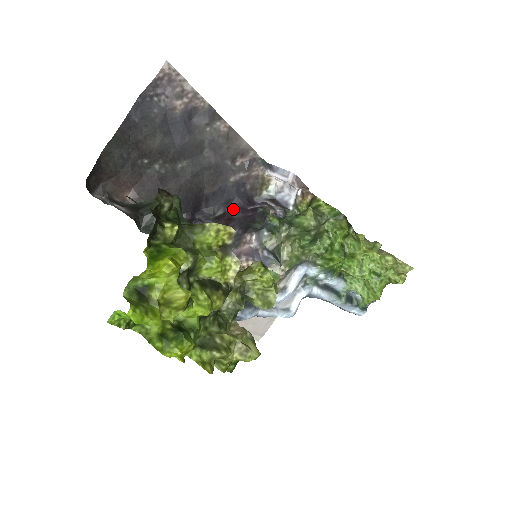
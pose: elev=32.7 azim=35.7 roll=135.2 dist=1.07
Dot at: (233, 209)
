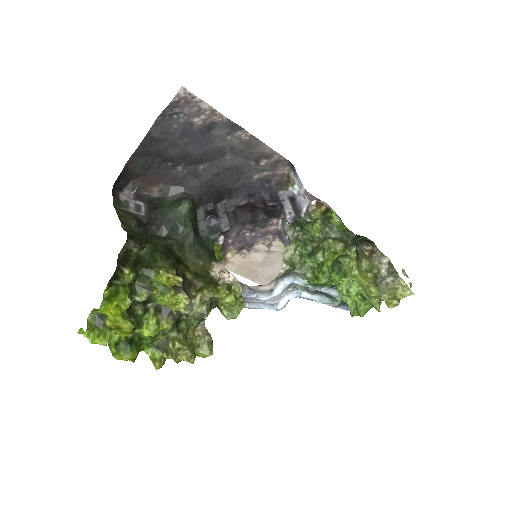
Dot at: (257, 200)
